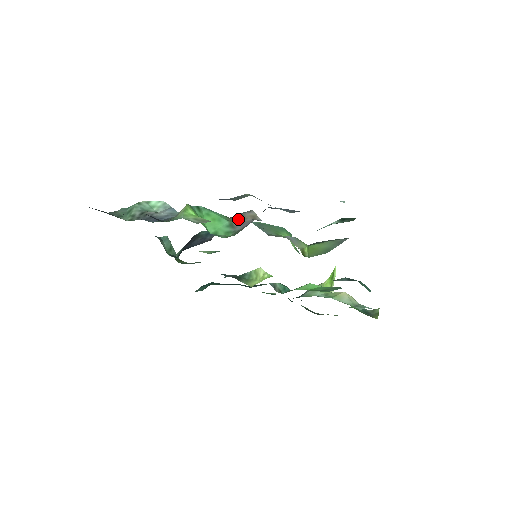
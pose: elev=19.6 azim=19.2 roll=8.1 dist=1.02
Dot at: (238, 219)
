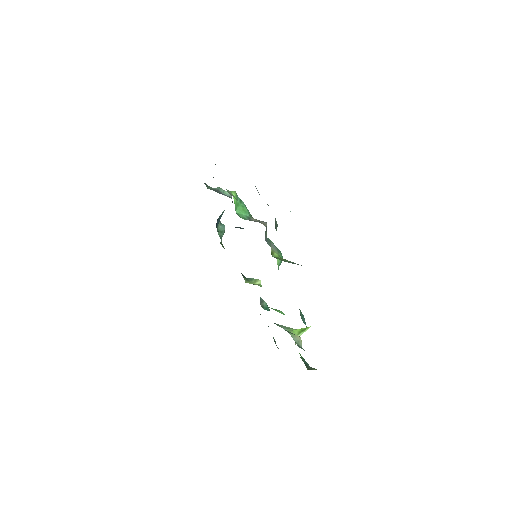
Dot at: (255, 219)
